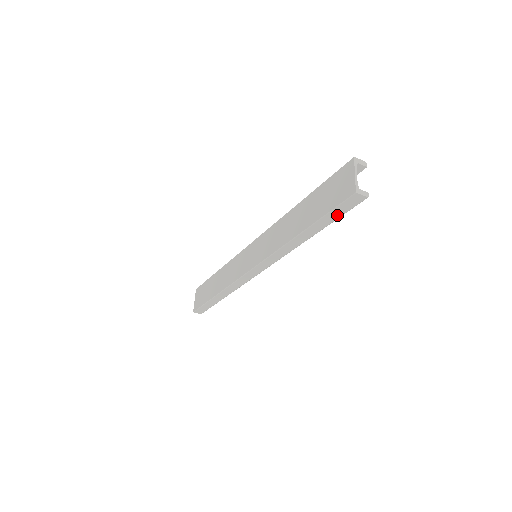
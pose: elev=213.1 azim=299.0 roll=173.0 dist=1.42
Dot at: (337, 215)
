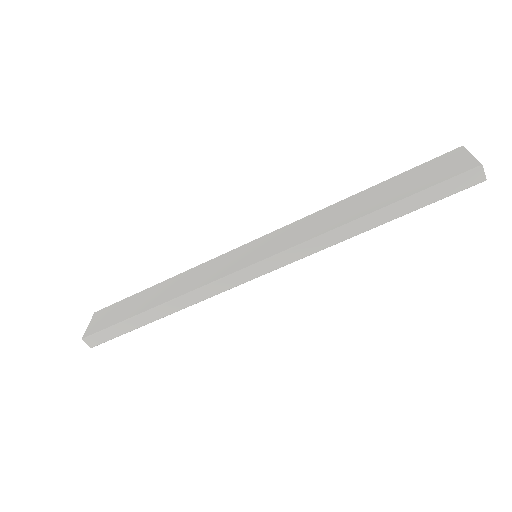
Dot at: (434, 197)
